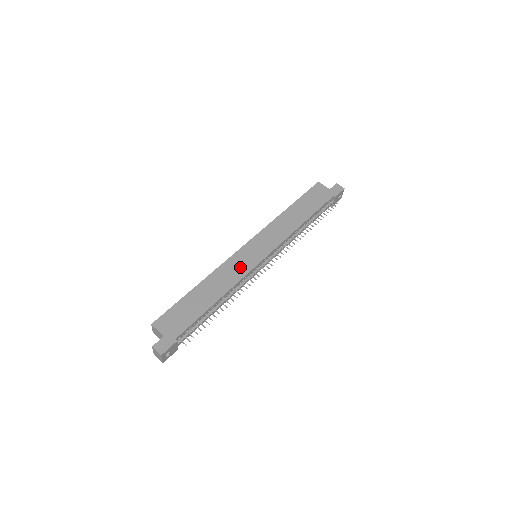
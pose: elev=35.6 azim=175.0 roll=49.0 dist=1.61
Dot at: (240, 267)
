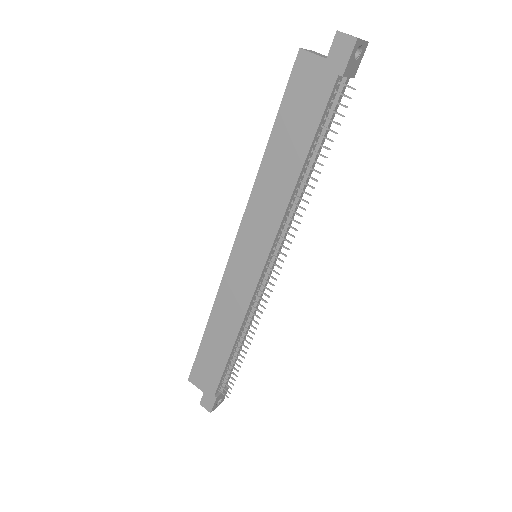
Dot at: (239, 292)
